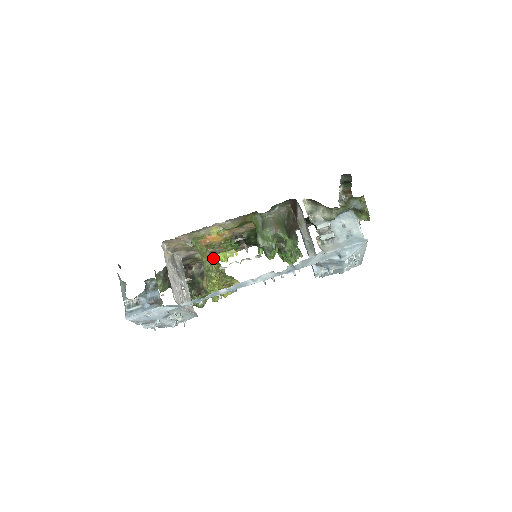
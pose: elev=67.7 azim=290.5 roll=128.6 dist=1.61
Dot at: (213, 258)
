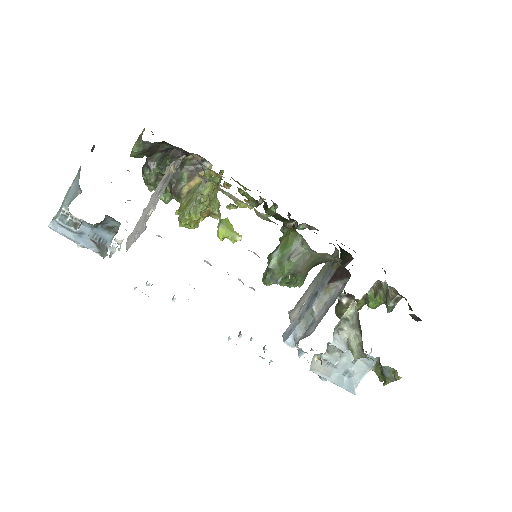
Dot at: (220, 170)
